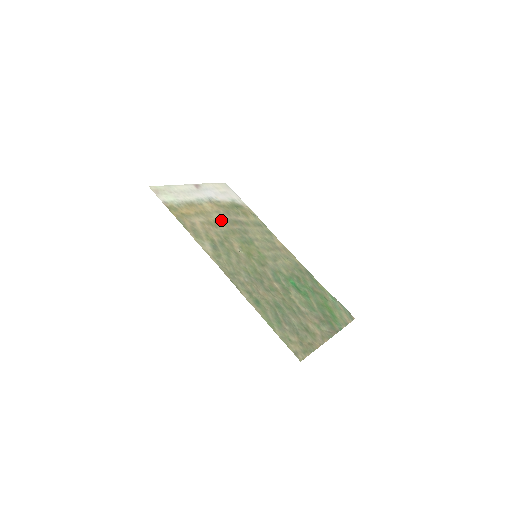
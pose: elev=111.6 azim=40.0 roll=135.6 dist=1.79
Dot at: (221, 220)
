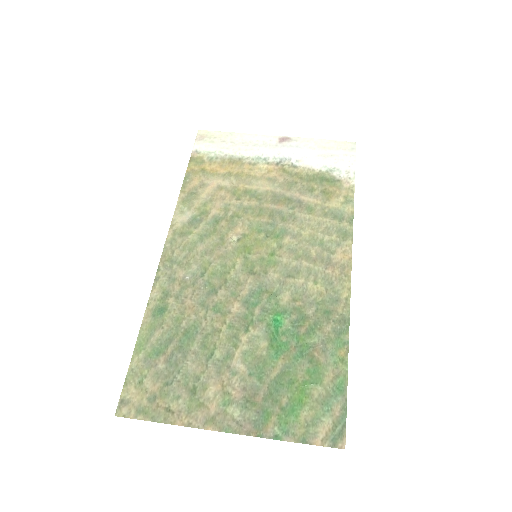
Dot at: (261, 191)
